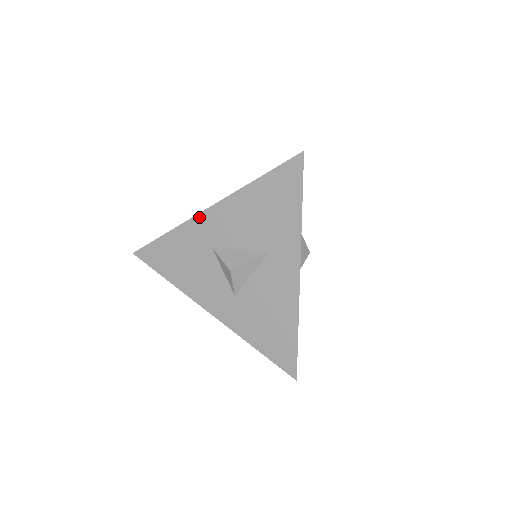
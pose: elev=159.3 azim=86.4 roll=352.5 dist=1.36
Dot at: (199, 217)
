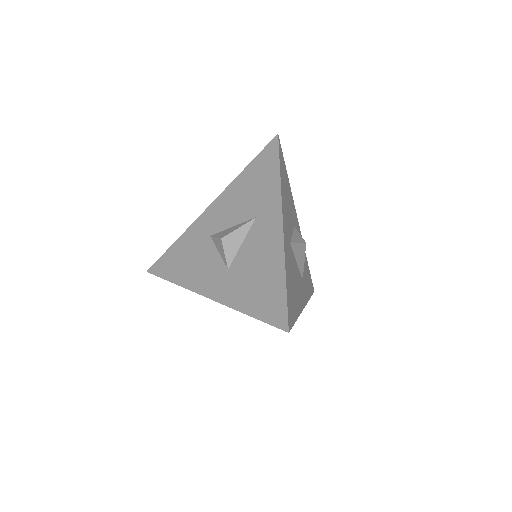
Dot at: (201, 216)
